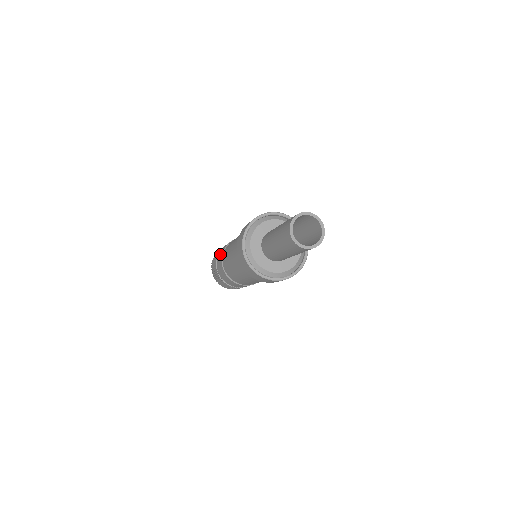
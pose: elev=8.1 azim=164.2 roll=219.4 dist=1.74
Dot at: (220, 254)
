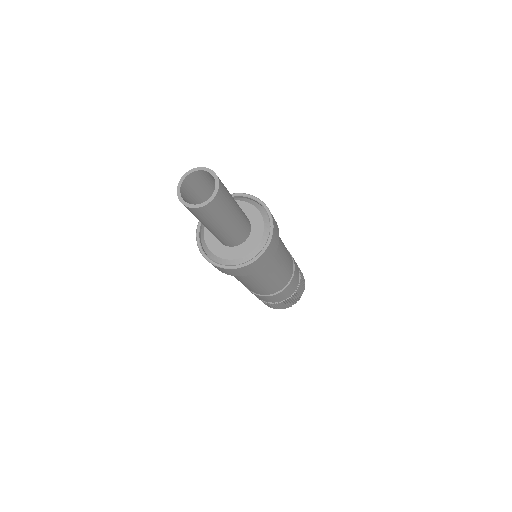
Dot at: occluded
